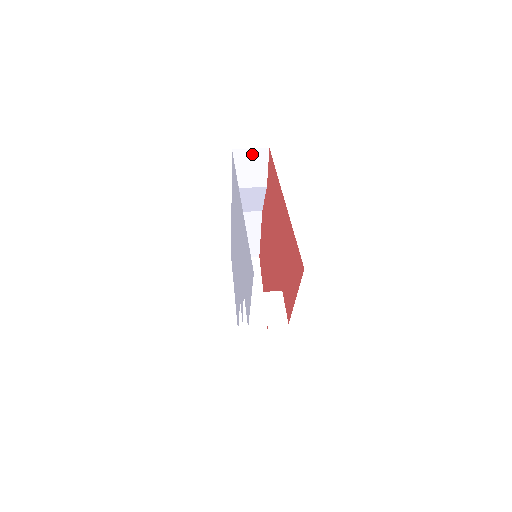
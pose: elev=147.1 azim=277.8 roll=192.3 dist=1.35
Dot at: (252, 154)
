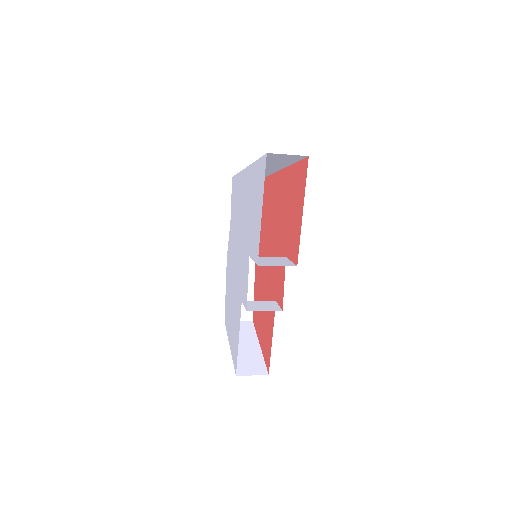
Dot at: occluded
